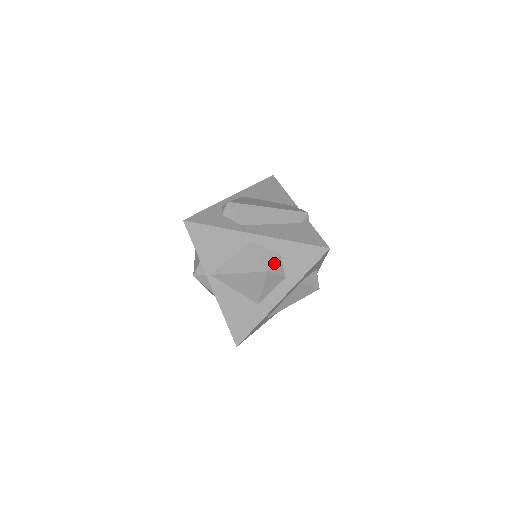
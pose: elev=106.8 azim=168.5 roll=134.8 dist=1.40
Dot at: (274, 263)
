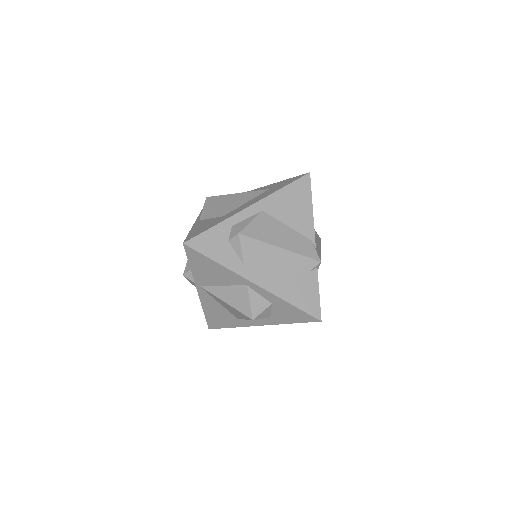
Dot at: (262, 312)
